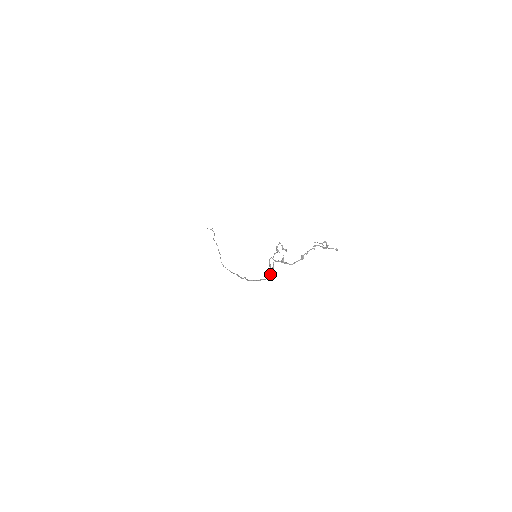
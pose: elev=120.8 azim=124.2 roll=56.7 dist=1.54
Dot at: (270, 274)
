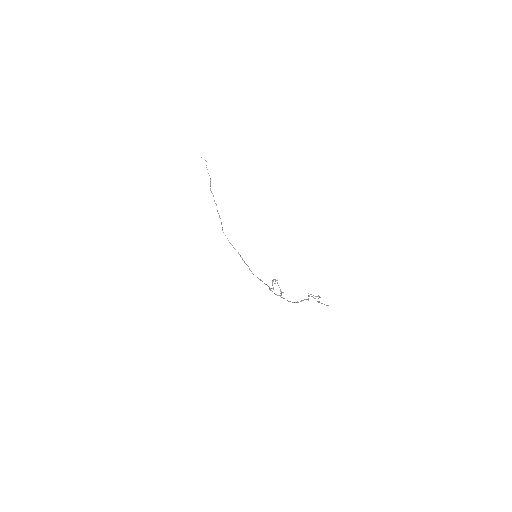
Dot at: (270, 290)
